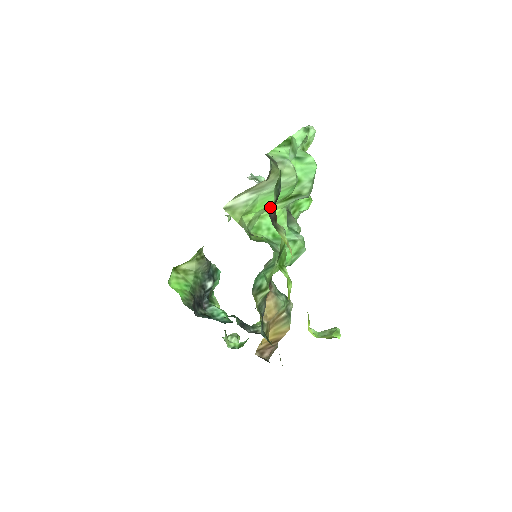
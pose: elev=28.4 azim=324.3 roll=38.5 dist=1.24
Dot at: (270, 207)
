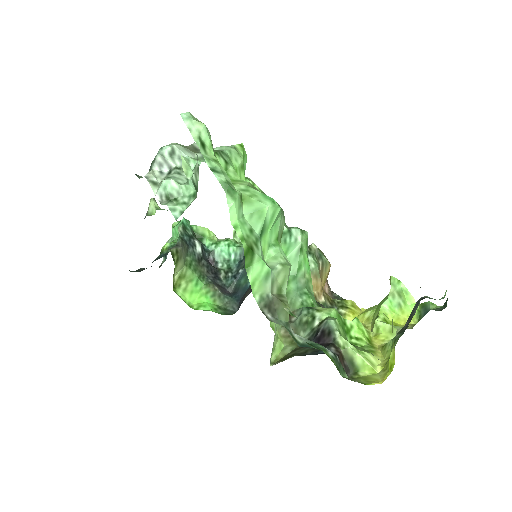
Dot at: occluded
